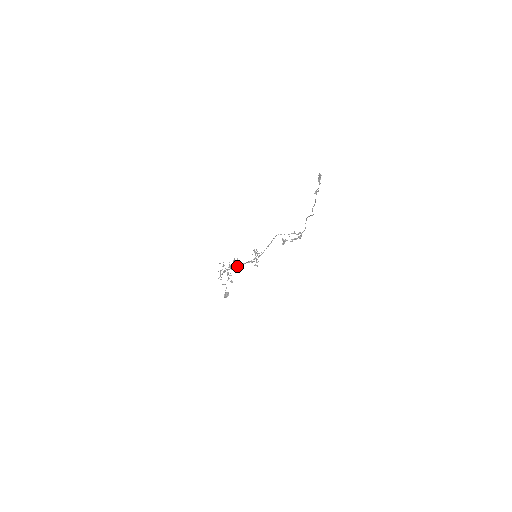
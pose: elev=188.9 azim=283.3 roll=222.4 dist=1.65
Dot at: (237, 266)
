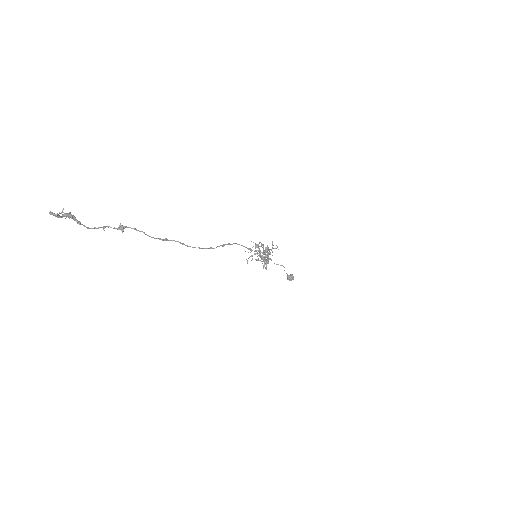
Dot at: occluded
